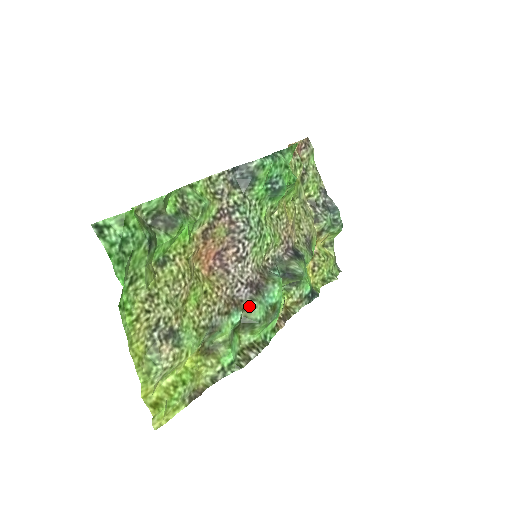
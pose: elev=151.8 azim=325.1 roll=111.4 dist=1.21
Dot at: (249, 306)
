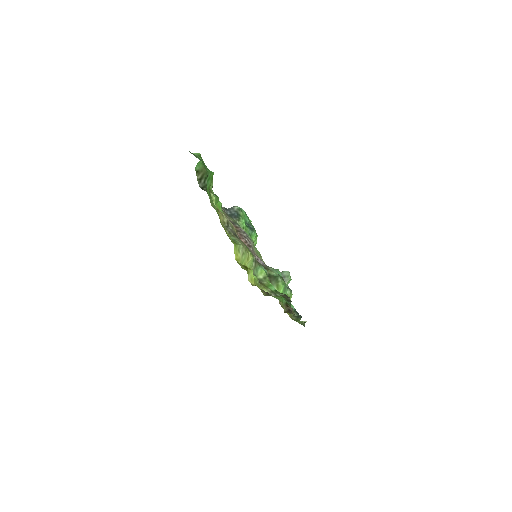
Dot at: (268, 269)
